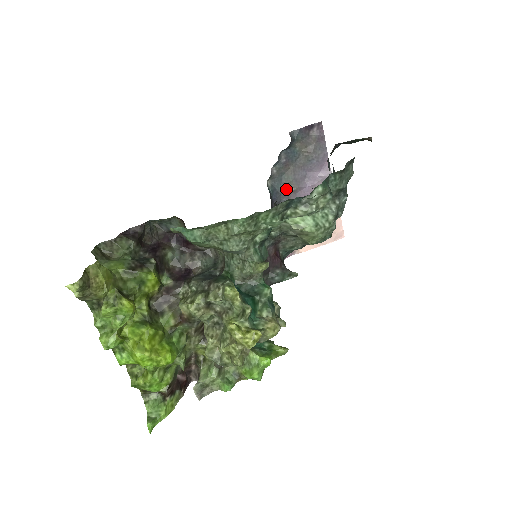
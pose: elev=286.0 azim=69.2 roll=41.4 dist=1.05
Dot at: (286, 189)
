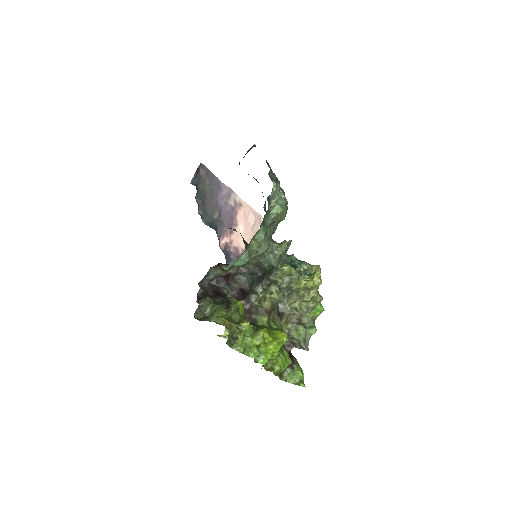
Dot at: (214, 217)
